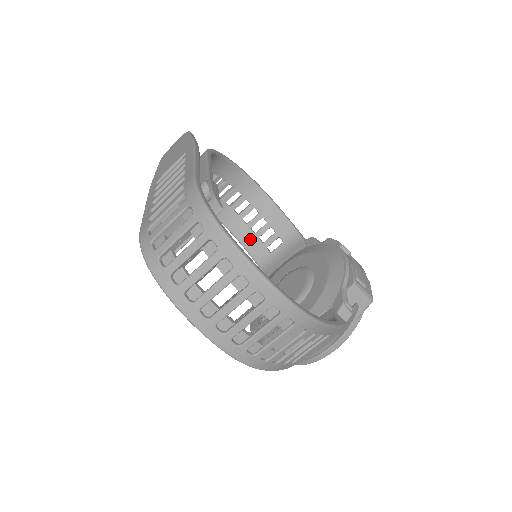
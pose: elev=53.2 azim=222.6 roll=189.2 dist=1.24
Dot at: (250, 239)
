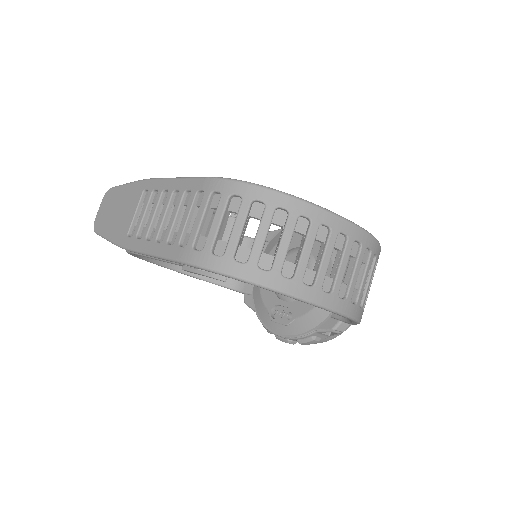
Dot at: occluded
